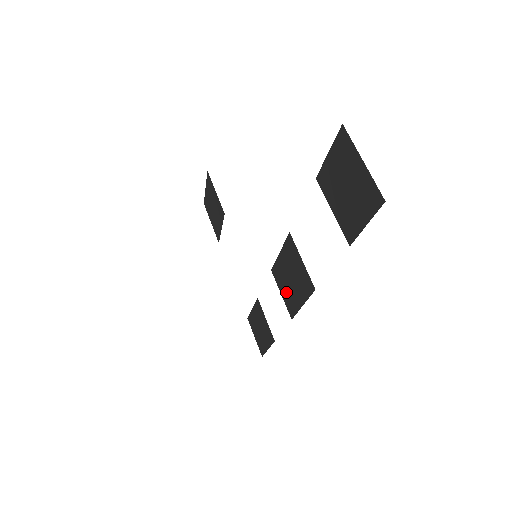
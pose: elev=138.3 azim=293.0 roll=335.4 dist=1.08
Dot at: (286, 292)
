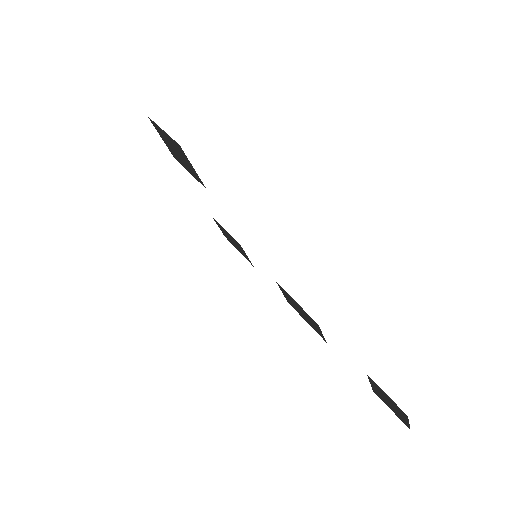
Dot at: (290, 302)
